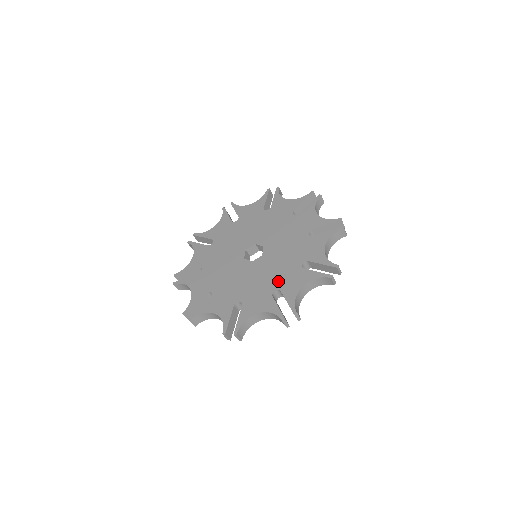
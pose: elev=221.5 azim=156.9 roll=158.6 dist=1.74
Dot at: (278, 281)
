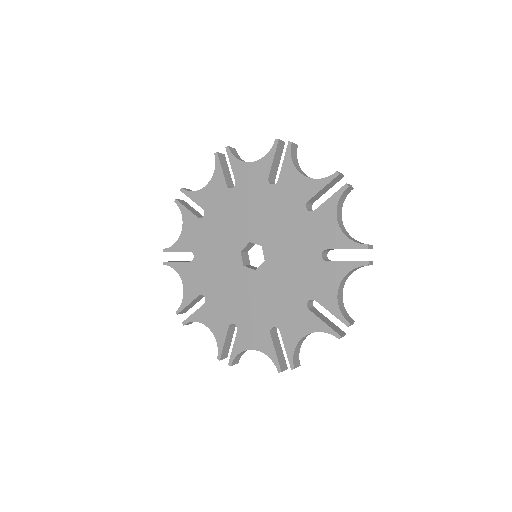
Dot at: (243, 318)
